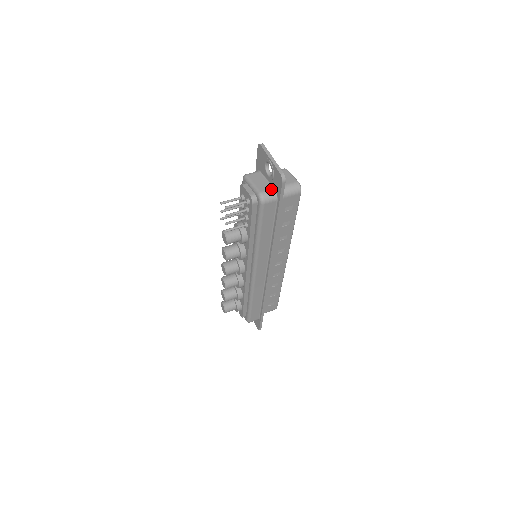
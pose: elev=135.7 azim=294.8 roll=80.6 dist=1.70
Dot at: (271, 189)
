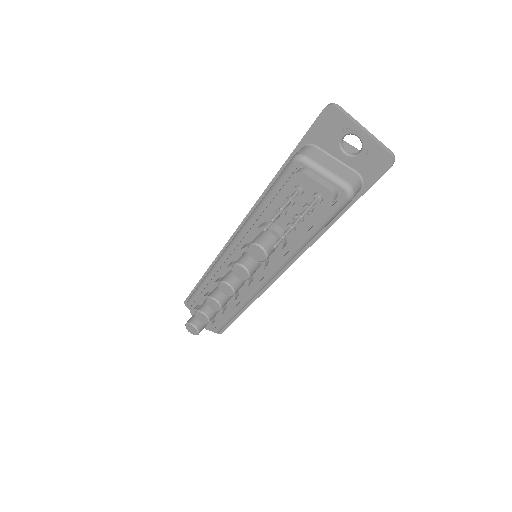
Dot at: (355, 175)
